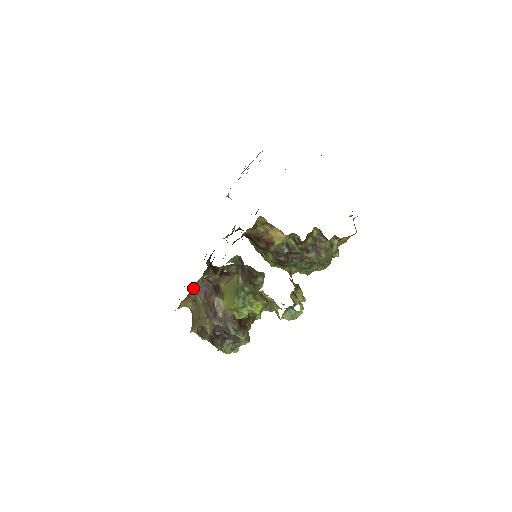
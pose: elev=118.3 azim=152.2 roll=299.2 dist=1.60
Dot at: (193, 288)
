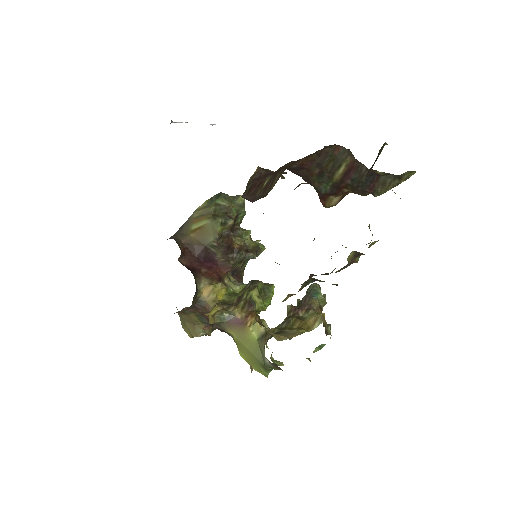
Dot at: (179, 312)
